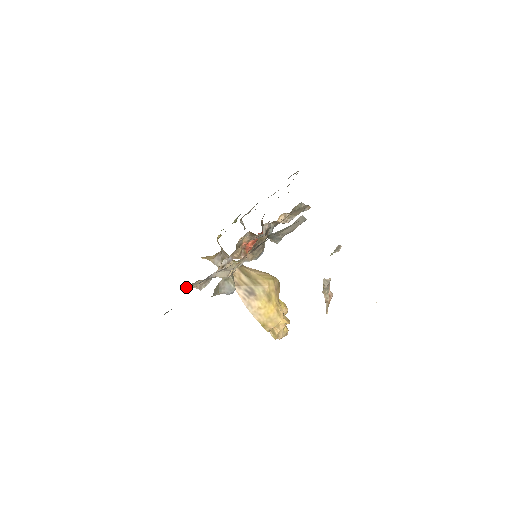
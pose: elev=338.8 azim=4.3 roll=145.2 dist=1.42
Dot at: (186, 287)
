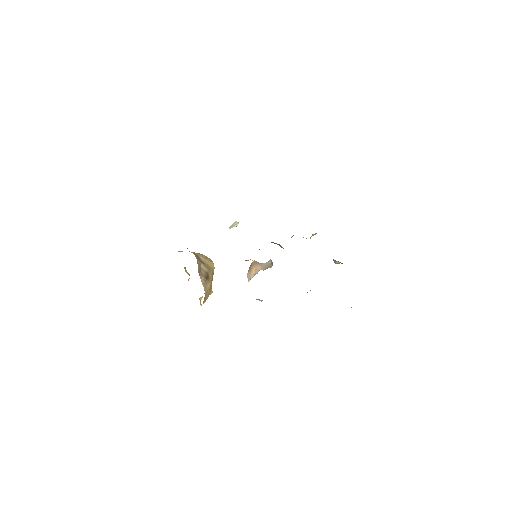
Dot at: occluded
